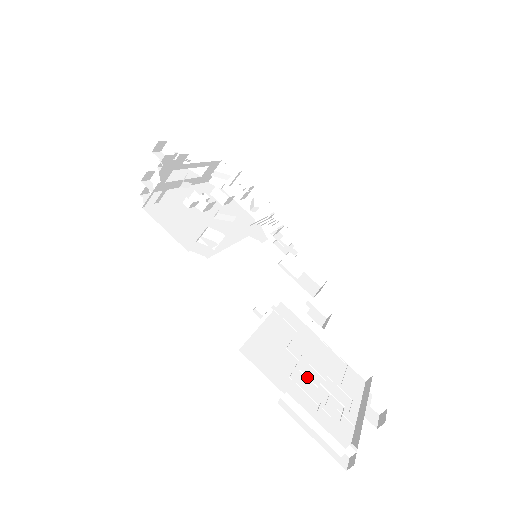
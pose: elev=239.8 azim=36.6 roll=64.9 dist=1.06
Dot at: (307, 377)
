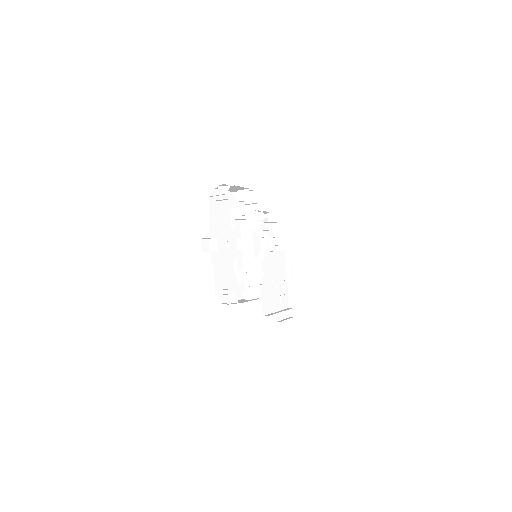
Dot at: (275, 289)
